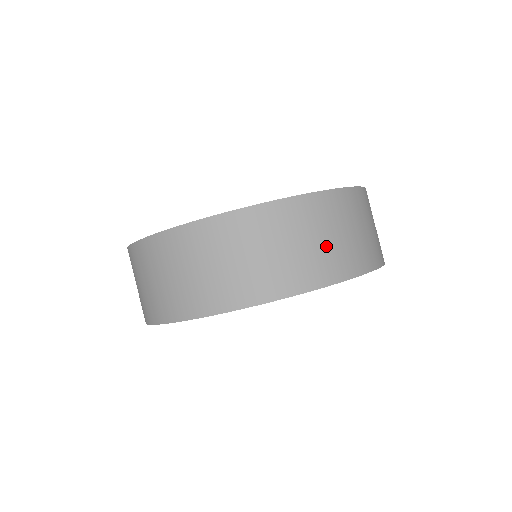
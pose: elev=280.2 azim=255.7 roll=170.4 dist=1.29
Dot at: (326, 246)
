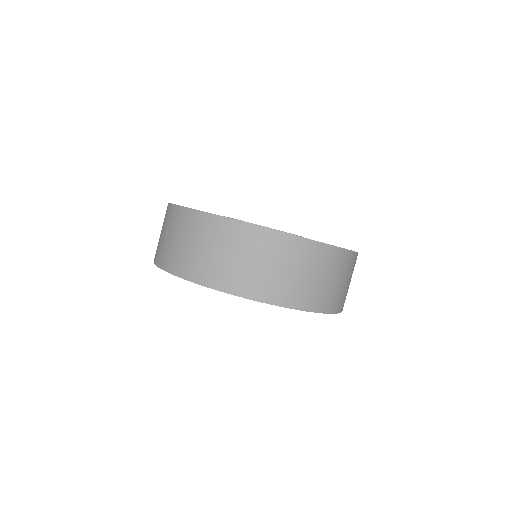
Dot at: (278, 275)
